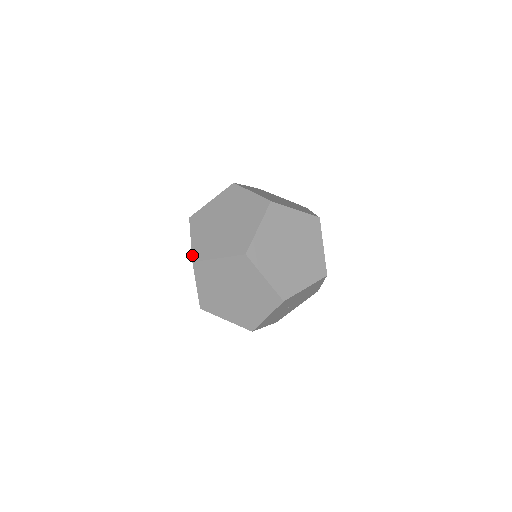
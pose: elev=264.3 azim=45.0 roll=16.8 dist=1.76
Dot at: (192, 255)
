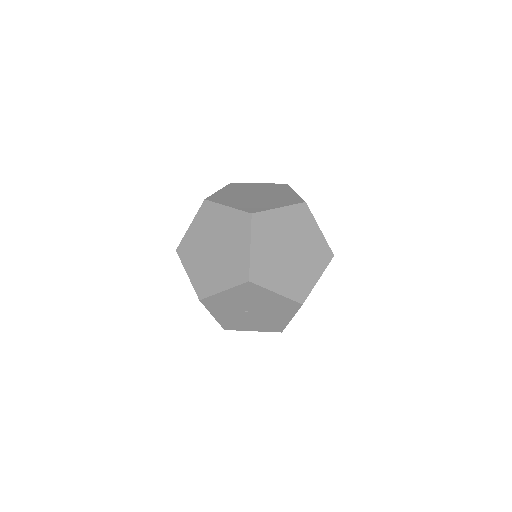
Dot at: (209, 196)
